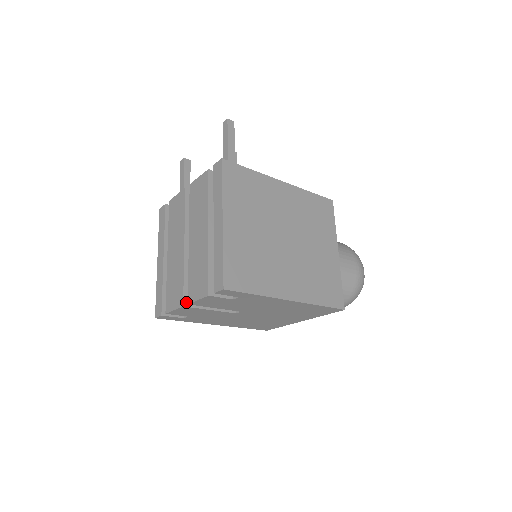
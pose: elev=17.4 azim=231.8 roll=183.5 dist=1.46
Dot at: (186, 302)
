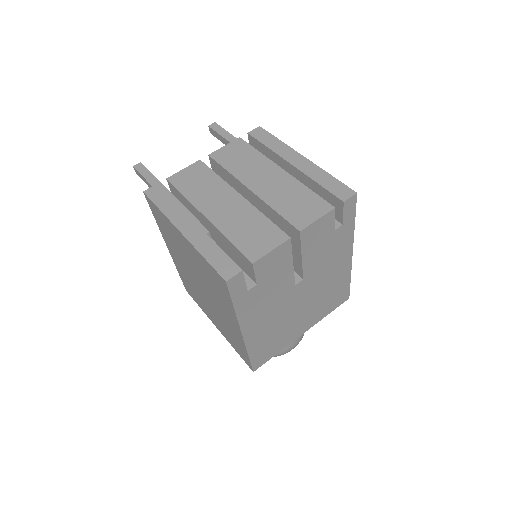
Dot at: (287, 237)
